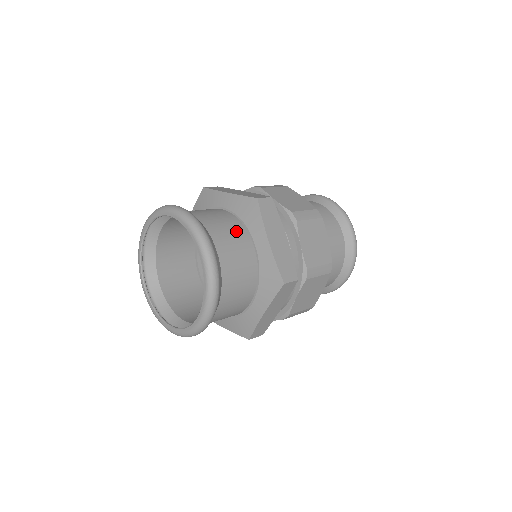
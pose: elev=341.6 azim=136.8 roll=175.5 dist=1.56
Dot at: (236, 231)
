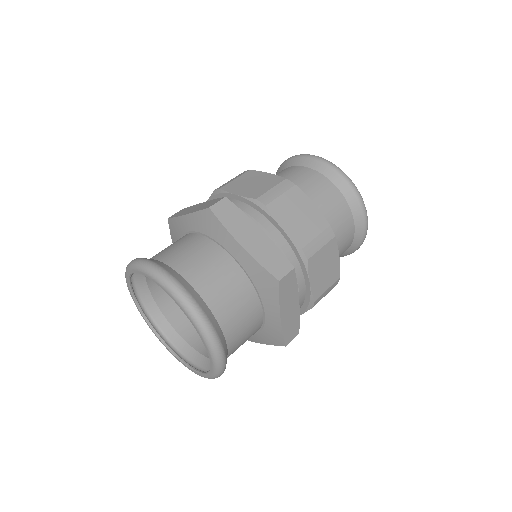
Dot at: (206, 252)
